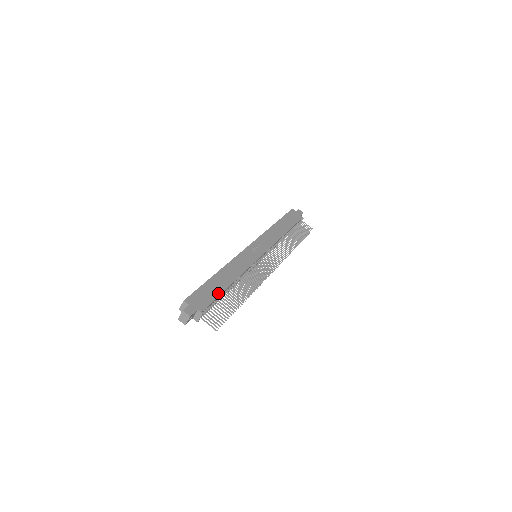
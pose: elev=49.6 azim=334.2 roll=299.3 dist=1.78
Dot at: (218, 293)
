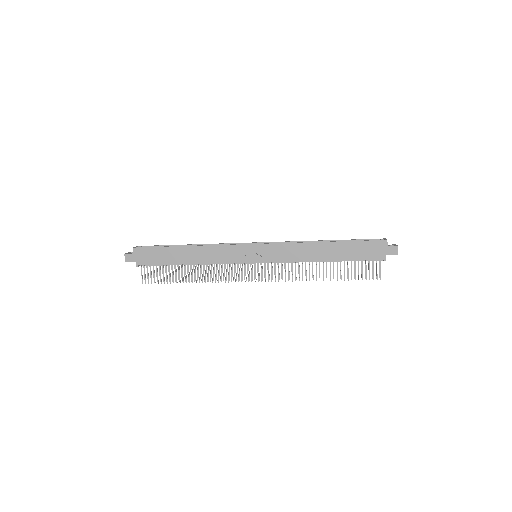
Dot at: (166, 262)
